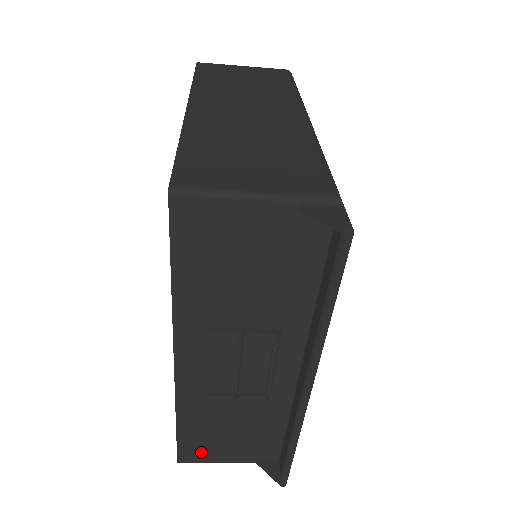
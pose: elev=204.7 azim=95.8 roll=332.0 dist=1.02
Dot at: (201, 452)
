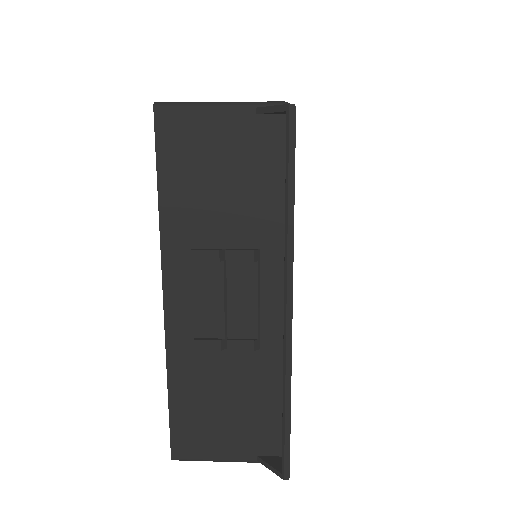
Dot at: (196, 439)
